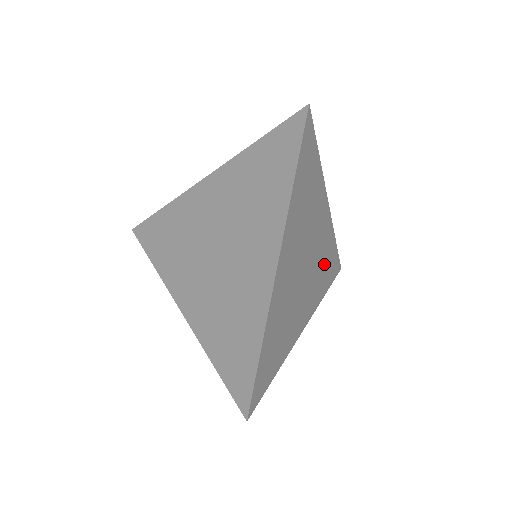
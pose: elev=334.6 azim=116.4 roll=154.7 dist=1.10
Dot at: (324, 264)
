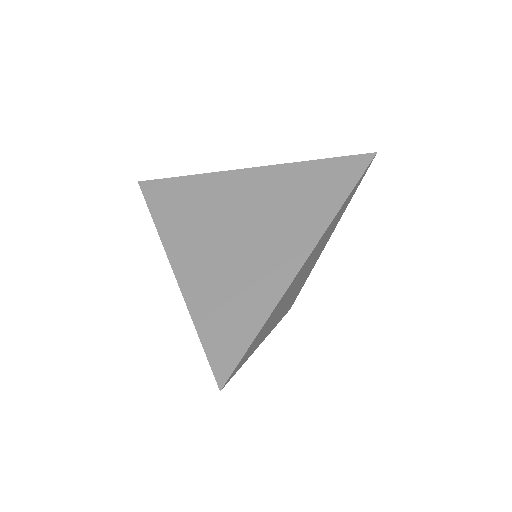
Dot at: (330, 229)
